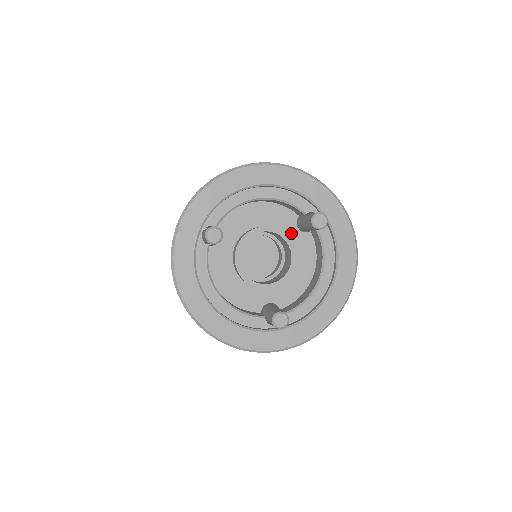
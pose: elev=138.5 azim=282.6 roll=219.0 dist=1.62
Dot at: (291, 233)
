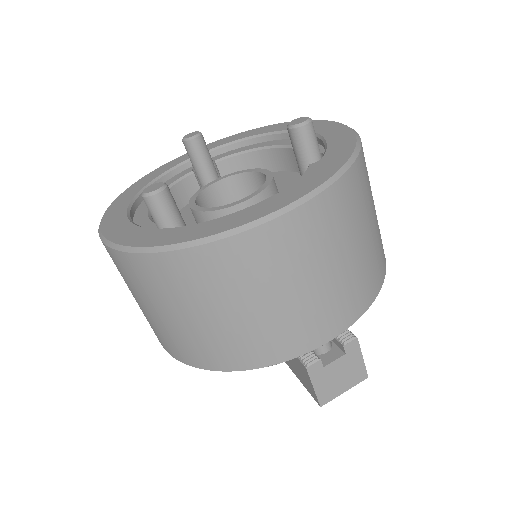
Dot at: occluded
